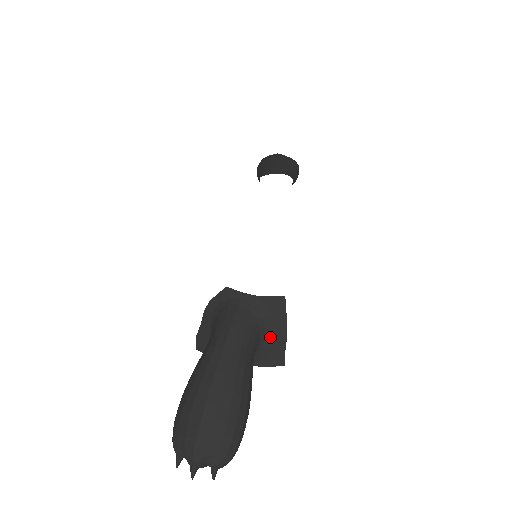
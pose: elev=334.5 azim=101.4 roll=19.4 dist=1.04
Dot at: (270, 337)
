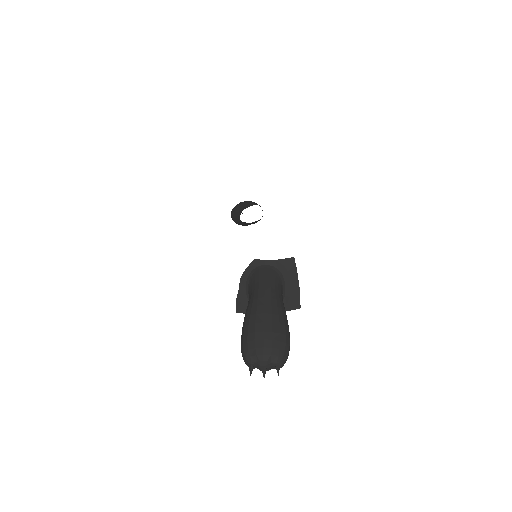
Dot at: (289, 287)
